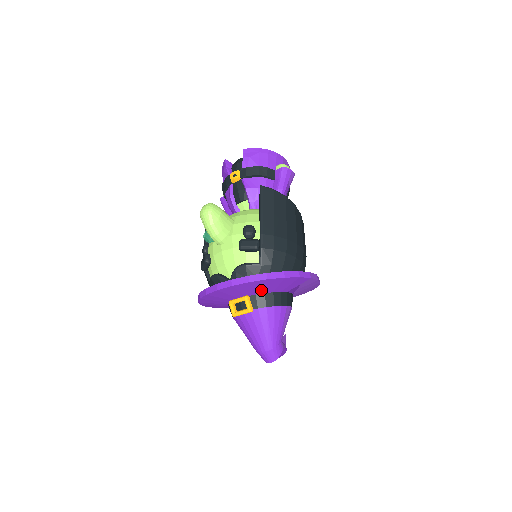
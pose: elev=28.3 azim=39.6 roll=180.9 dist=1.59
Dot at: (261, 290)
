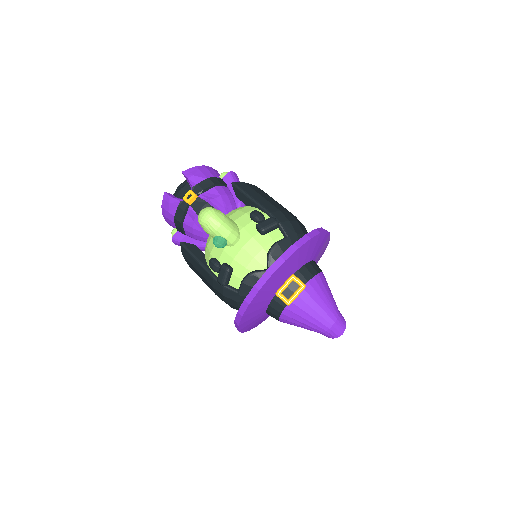
Dot at: (302, 261)
